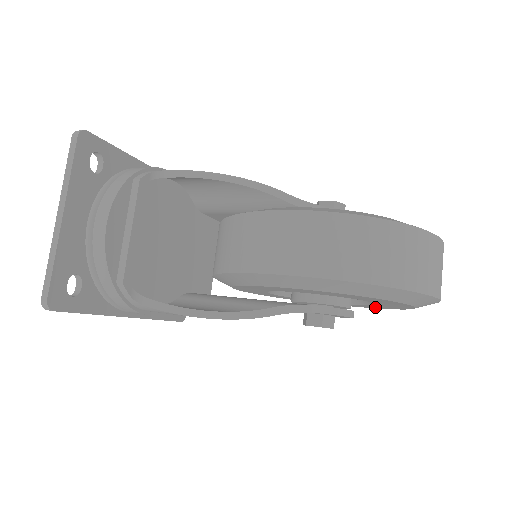
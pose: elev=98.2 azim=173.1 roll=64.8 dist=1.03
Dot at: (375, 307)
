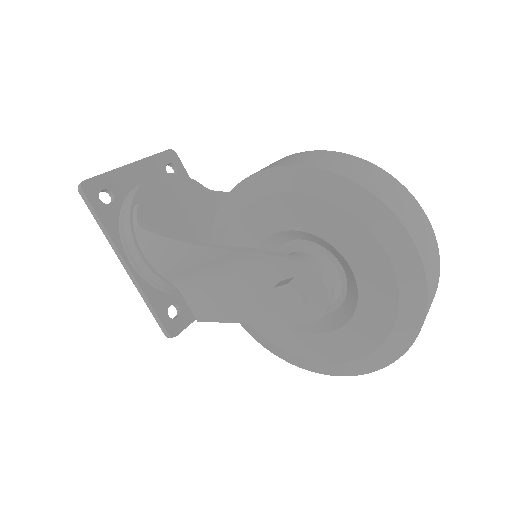
Dot at: (370, 334)
